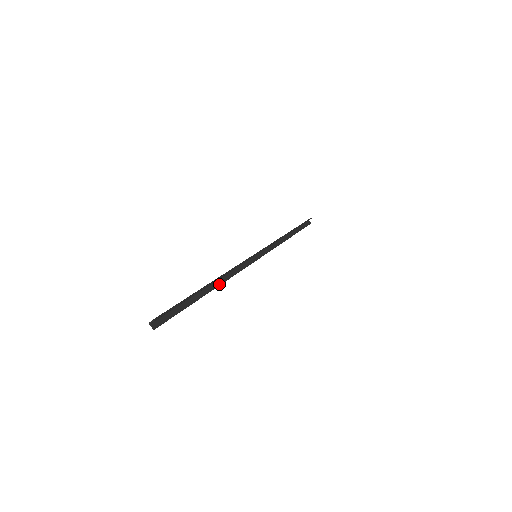
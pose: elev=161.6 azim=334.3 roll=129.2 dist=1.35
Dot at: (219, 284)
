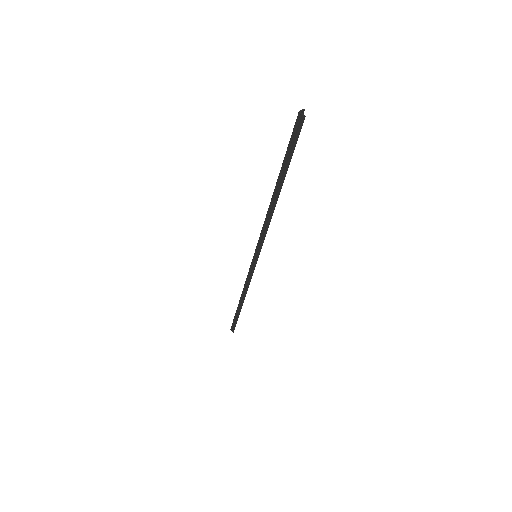
Dot at: (274, 206)
